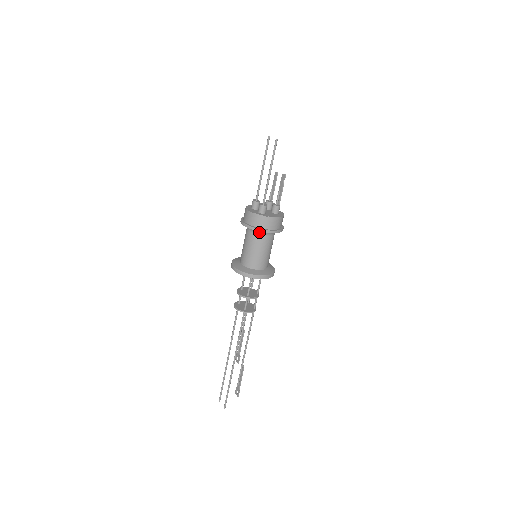
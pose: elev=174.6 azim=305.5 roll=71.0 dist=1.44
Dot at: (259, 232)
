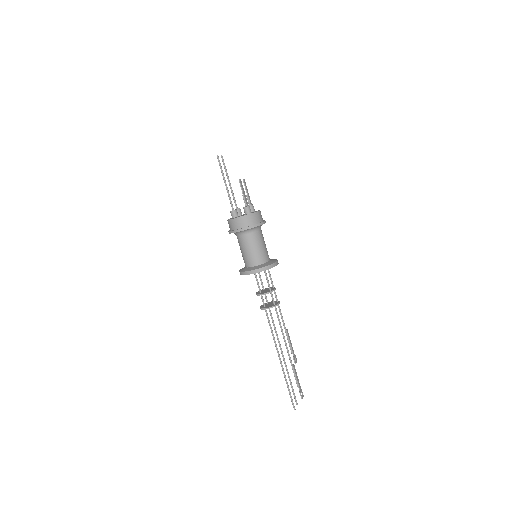
Dot at: (236, 234)
